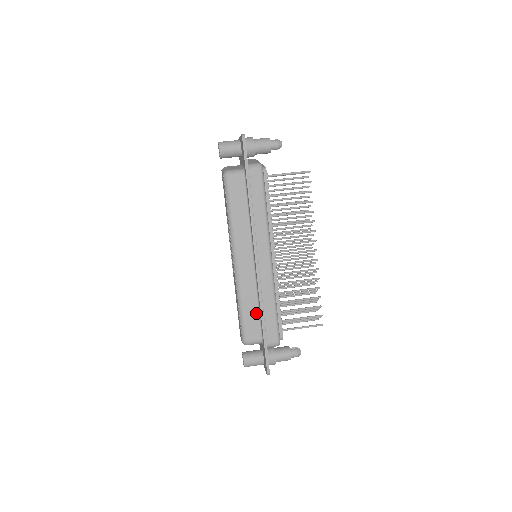
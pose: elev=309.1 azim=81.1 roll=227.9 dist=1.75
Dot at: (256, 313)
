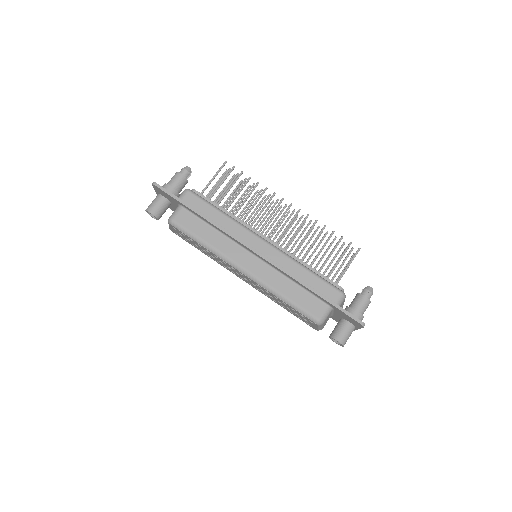
Dot at: (300, 291)
